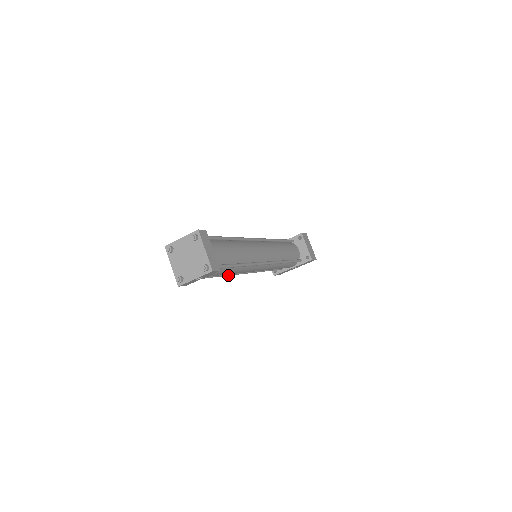
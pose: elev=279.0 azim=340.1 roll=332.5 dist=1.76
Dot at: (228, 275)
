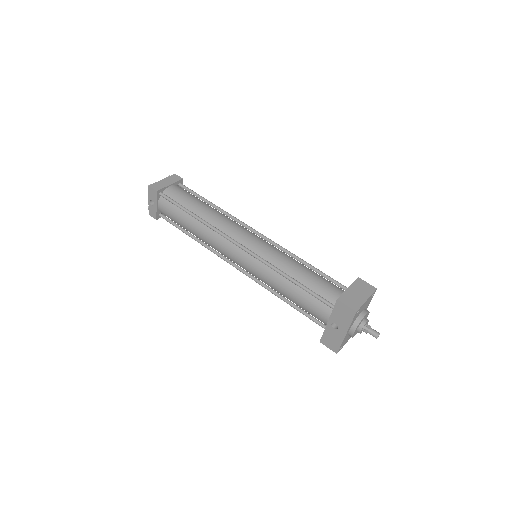
Dot at: (206, 247)
